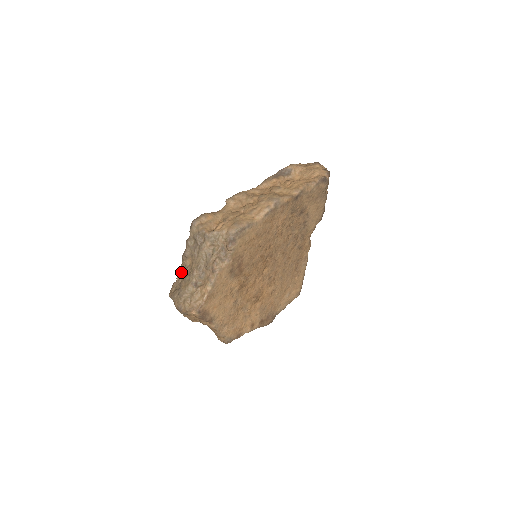
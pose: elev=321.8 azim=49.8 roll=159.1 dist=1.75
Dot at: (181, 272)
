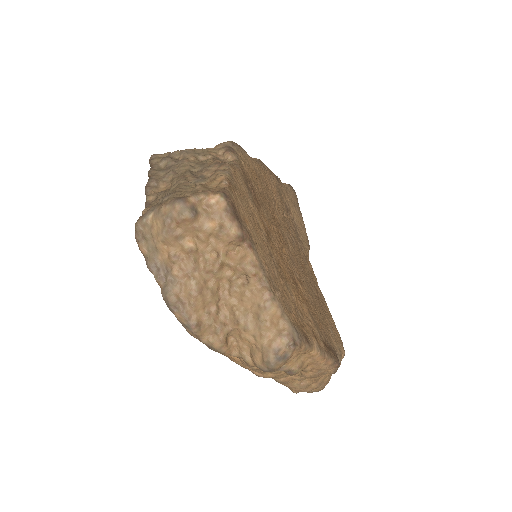
Dot at: (150, 203)
